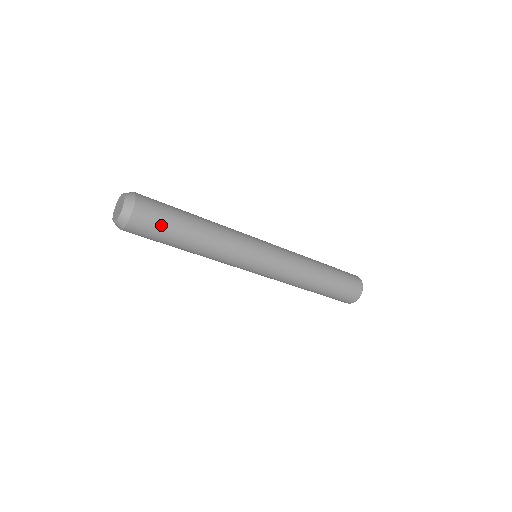
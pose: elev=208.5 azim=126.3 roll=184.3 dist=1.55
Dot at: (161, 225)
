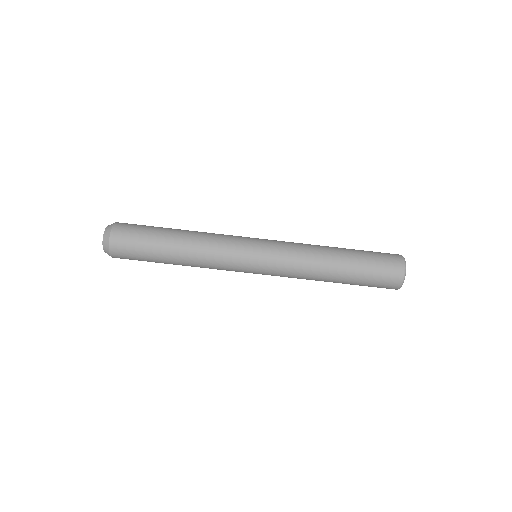
Dot at: (142, 228)
